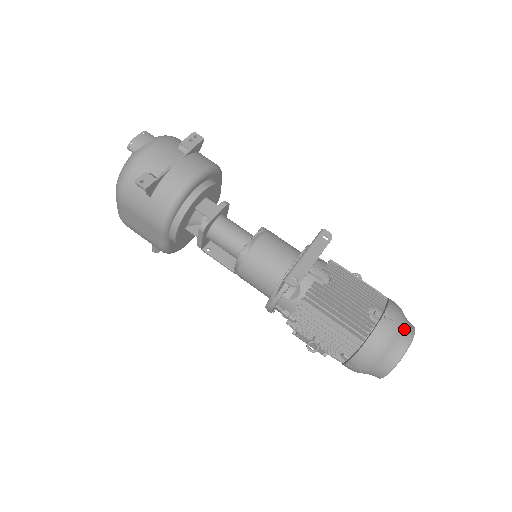
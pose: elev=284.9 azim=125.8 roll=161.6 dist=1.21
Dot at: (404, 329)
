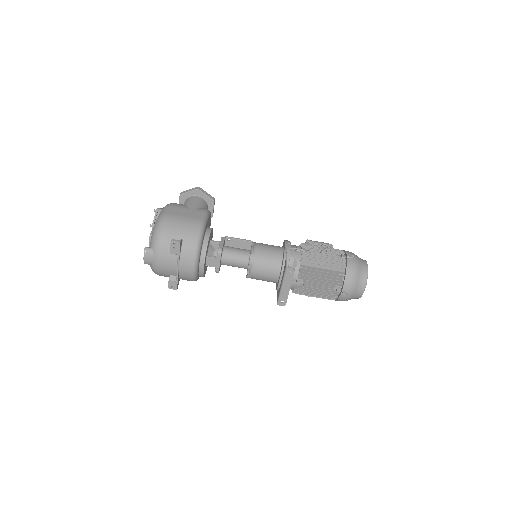
Dot at: (358, 288)
